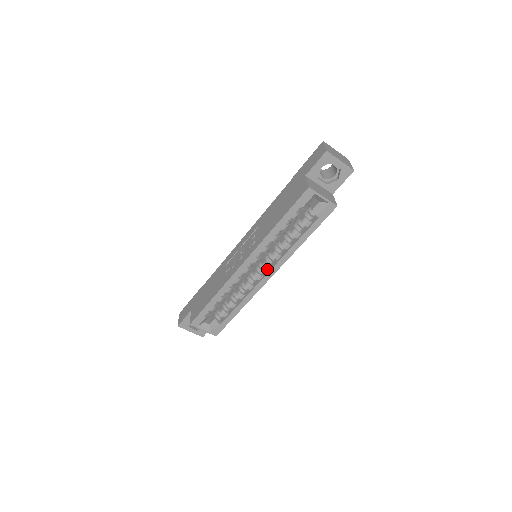
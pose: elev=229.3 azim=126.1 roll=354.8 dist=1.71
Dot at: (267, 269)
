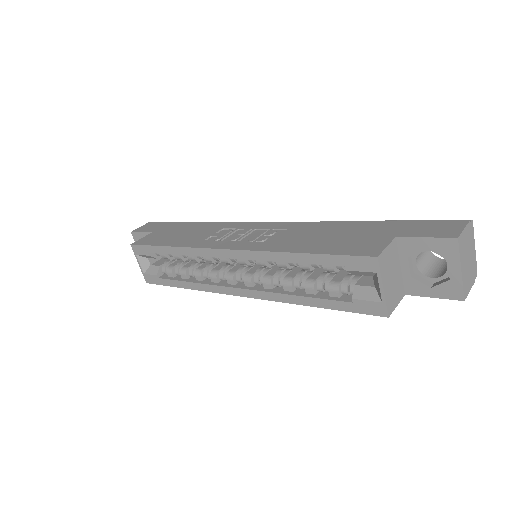
Dot at: (246, 284)
